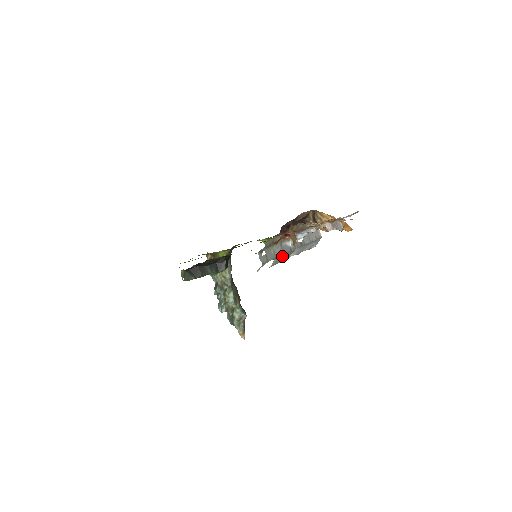
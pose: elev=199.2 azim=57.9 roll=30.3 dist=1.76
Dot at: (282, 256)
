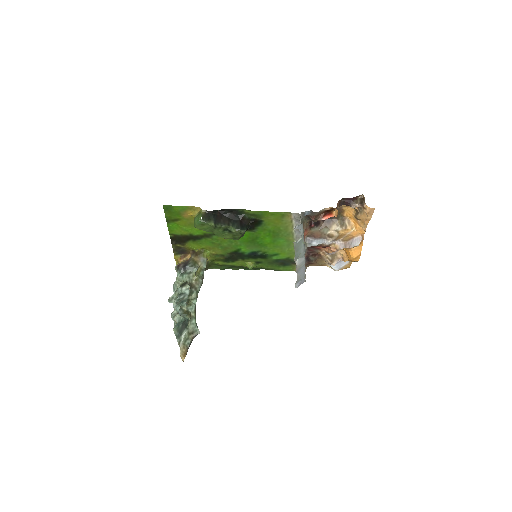
Dot at: (302, 244)
